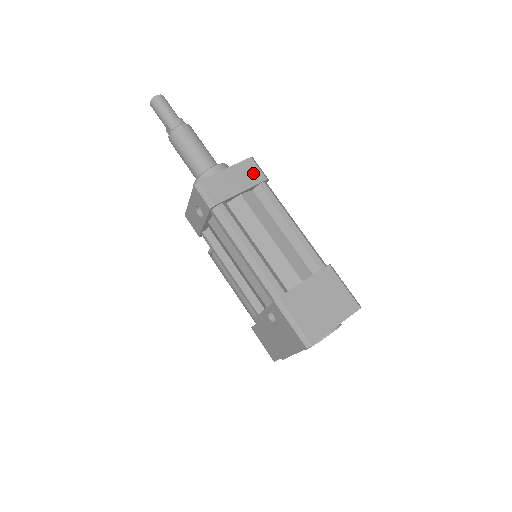
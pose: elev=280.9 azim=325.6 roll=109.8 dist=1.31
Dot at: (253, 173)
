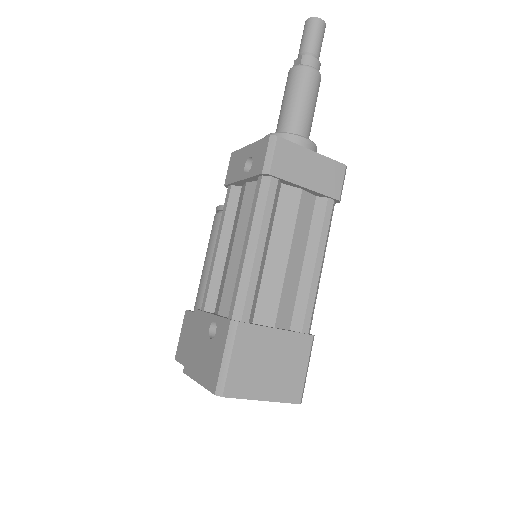
Dot at: (333, 182)
